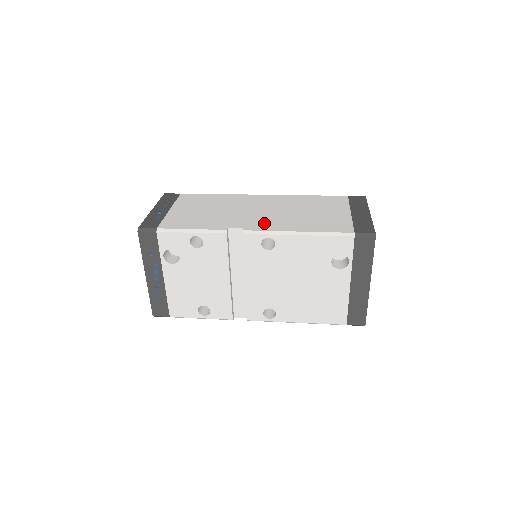
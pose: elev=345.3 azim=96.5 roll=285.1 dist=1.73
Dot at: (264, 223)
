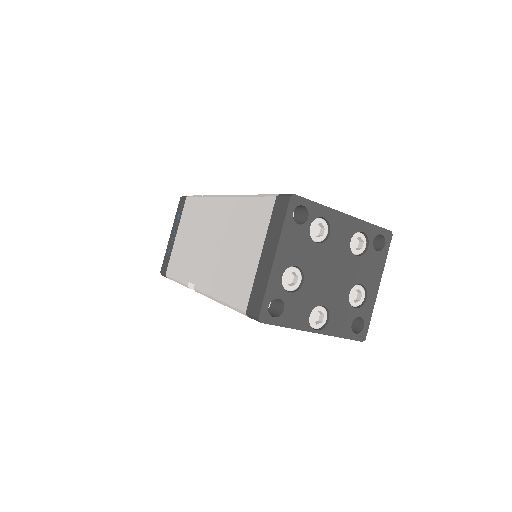
Dot at: (205, 275)
